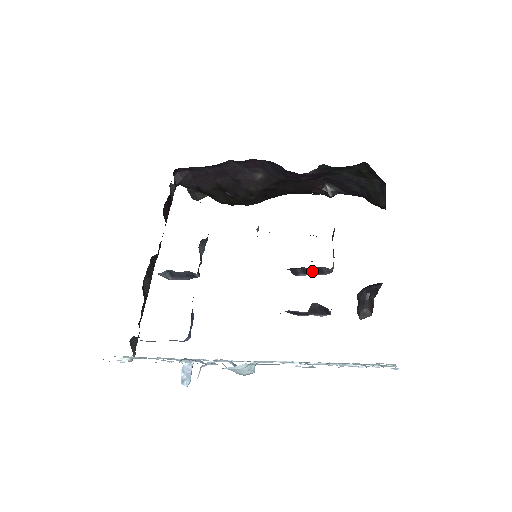
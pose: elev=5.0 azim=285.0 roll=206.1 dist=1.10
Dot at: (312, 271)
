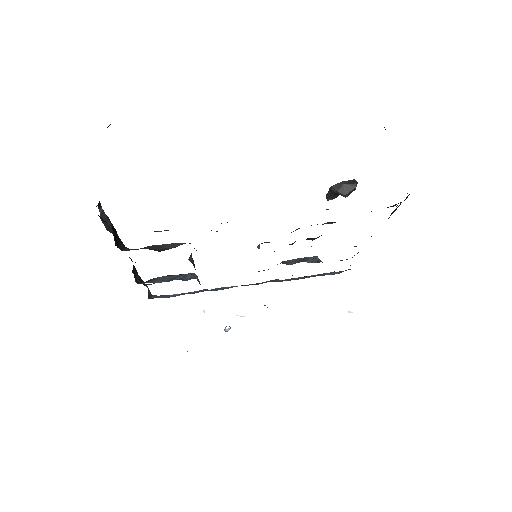
Dot at: occluded
